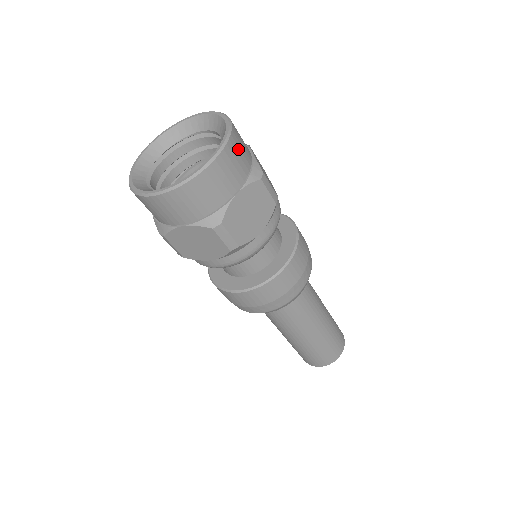
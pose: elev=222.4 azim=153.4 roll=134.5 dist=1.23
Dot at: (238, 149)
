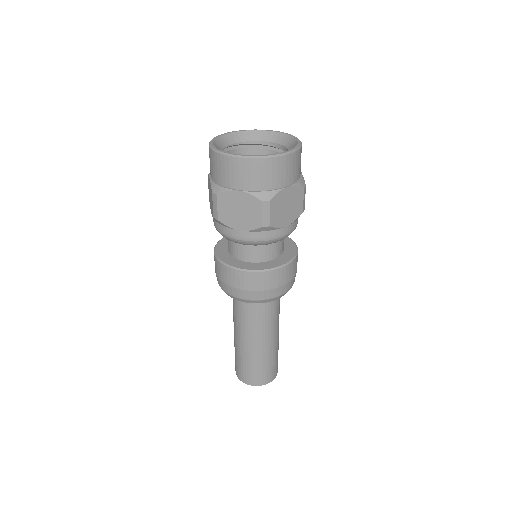
Dot at: occluded
